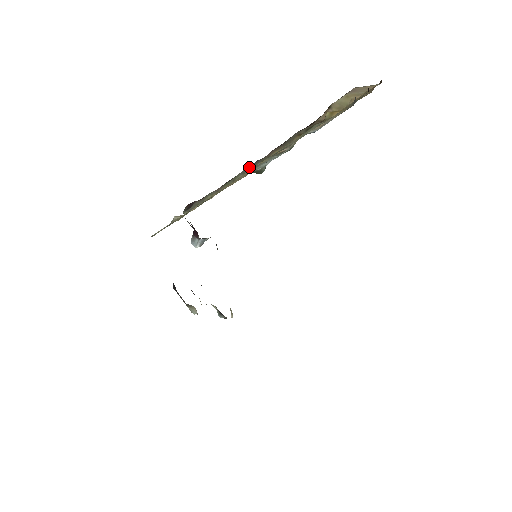
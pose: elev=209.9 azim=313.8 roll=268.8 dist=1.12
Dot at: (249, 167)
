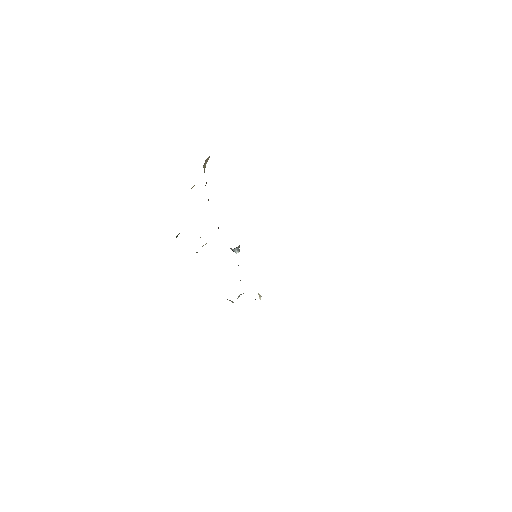
Dot at: occluded
